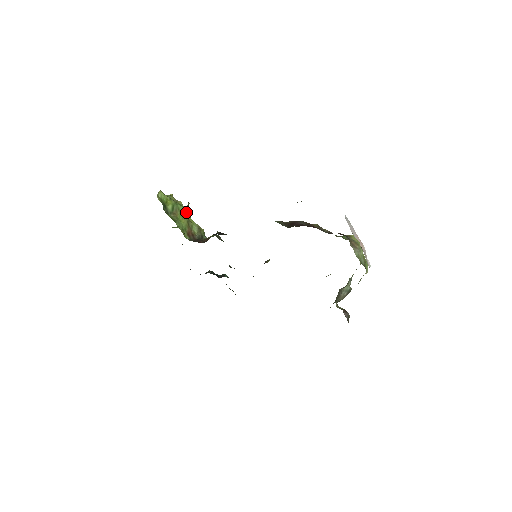
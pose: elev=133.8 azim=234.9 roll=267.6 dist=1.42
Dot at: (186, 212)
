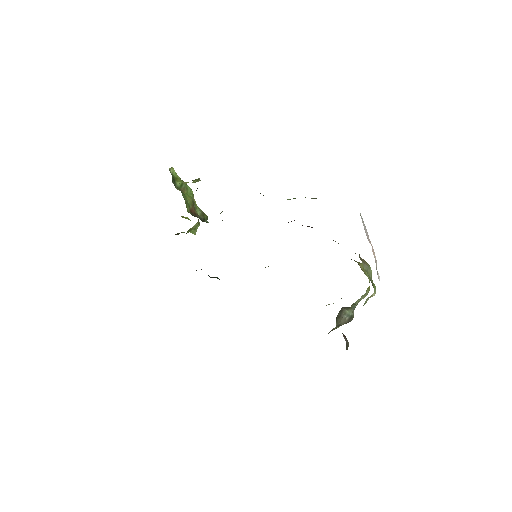
Dot at: (193, 195)
